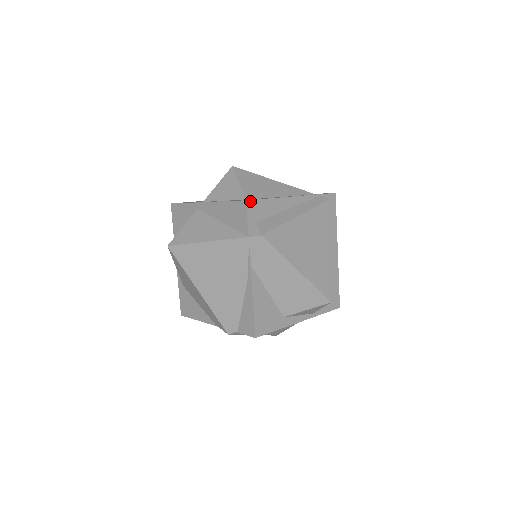
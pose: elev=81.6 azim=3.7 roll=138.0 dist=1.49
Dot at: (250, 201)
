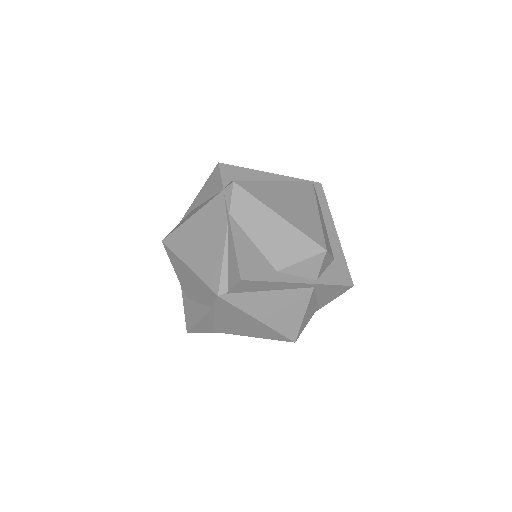
Dot at: (223, 164)
